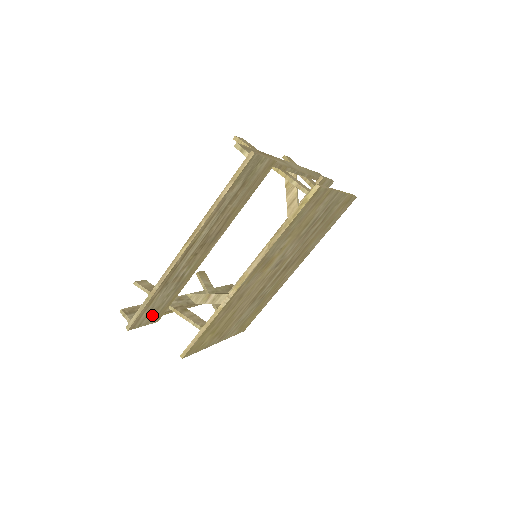
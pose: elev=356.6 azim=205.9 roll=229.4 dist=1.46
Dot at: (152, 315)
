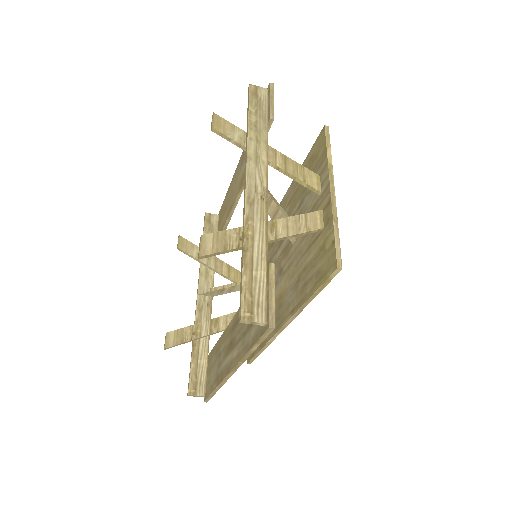
Dot at: occluded
